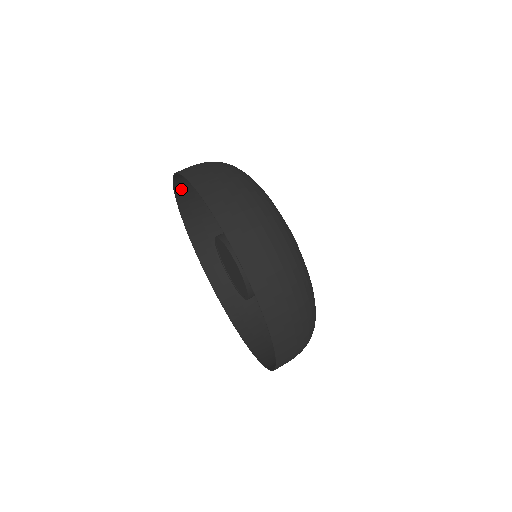
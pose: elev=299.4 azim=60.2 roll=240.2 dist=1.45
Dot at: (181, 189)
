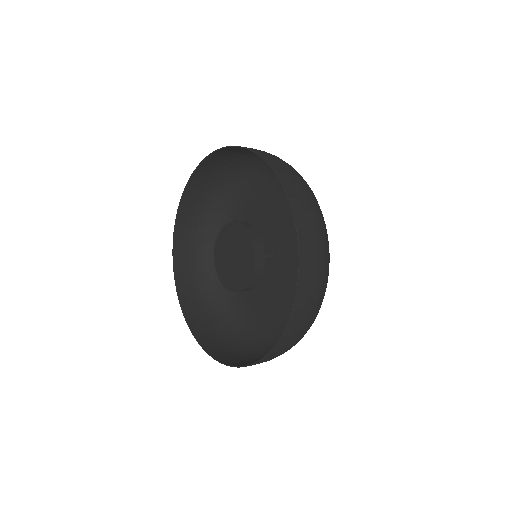
Dot at: (186, 302)
